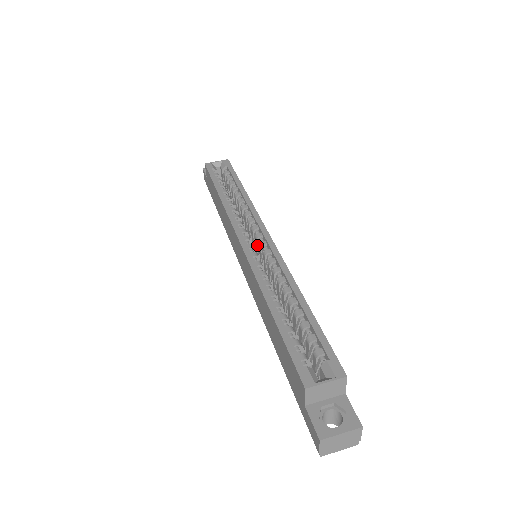
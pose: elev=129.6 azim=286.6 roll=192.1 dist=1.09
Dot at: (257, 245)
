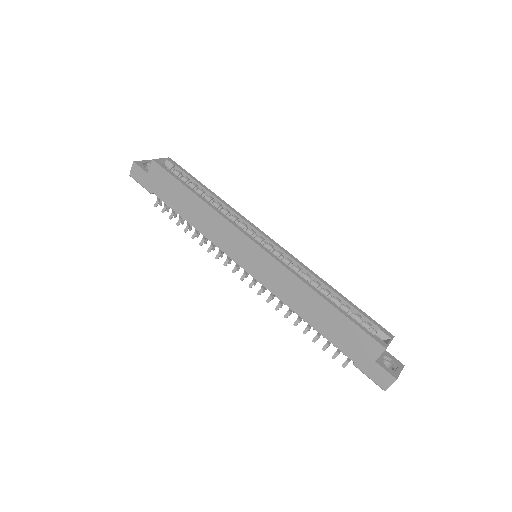
Dot at: occluded
